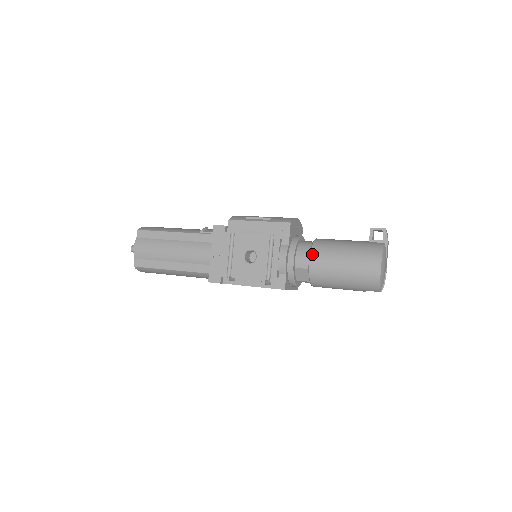
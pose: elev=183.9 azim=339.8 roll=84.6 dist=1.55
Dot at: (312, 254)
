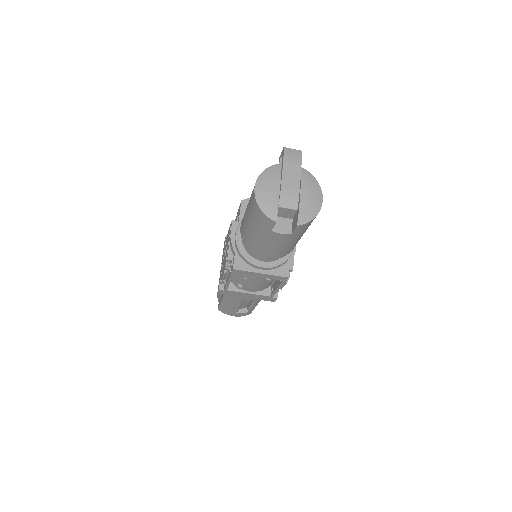
Dot at: occluded
